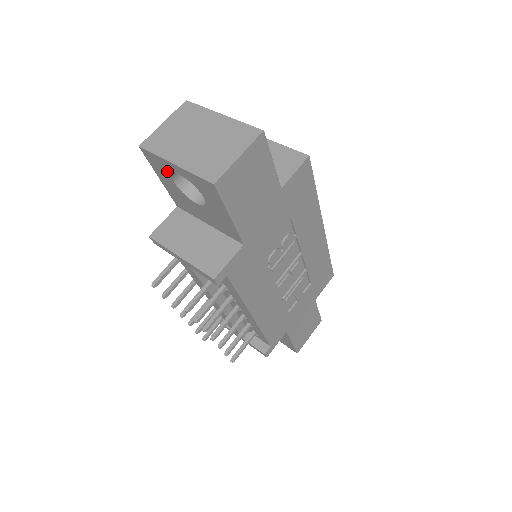
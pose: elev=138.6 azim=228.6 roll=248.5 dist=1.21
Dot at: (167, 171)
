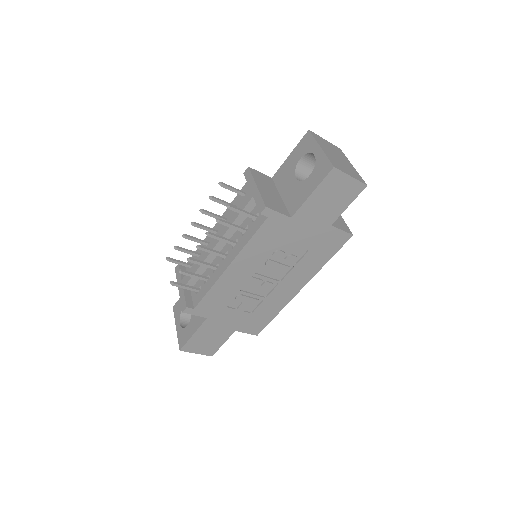
Dot at: (307, 151)
